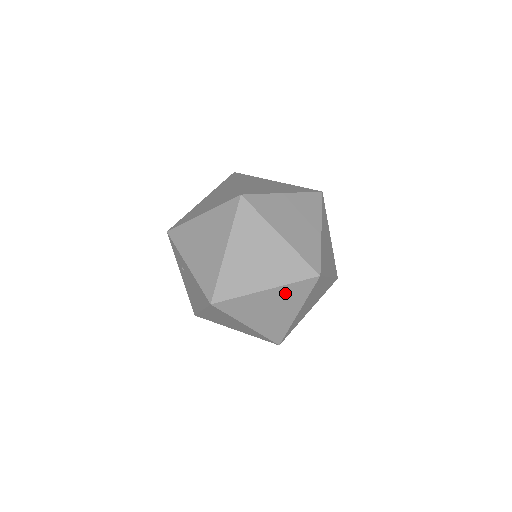
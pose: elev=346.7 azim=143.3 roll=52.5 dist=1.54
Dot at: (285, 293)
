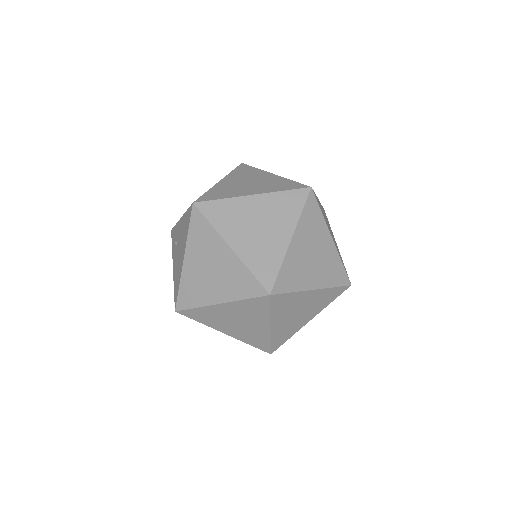
Dot at: (274, 204)
